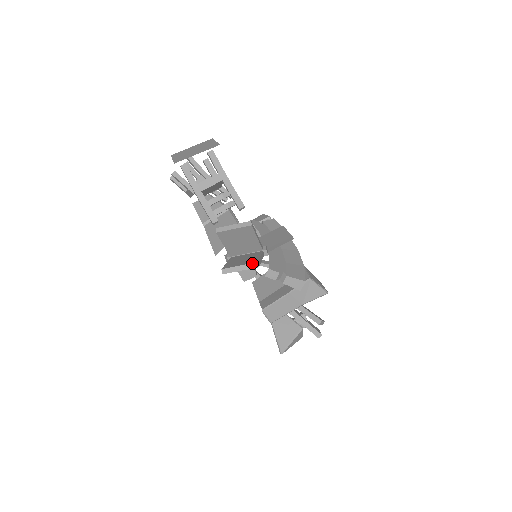
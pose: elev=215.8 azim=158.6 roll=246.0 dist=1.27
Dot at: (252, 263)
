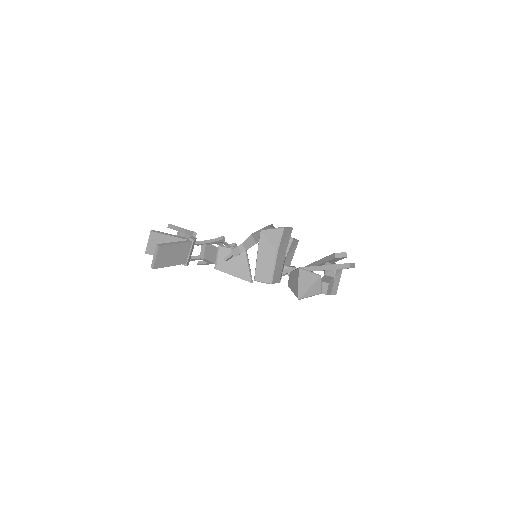
Dot at: (156, 248)
